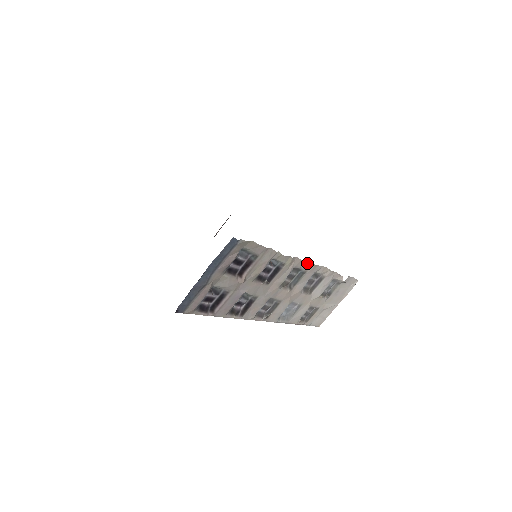
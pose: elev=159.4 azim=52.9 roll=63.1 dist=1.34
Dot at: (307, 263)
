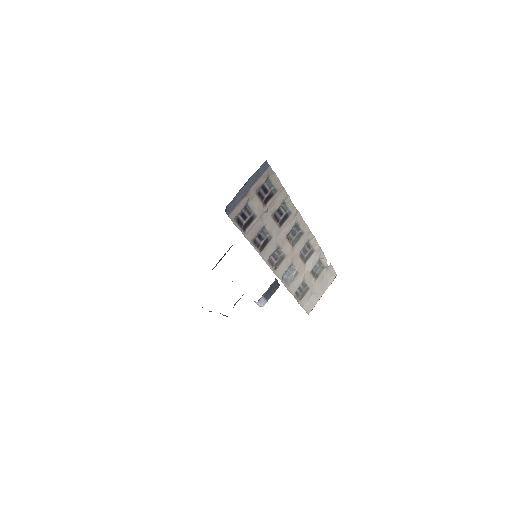
Dot at: (305, 224)
